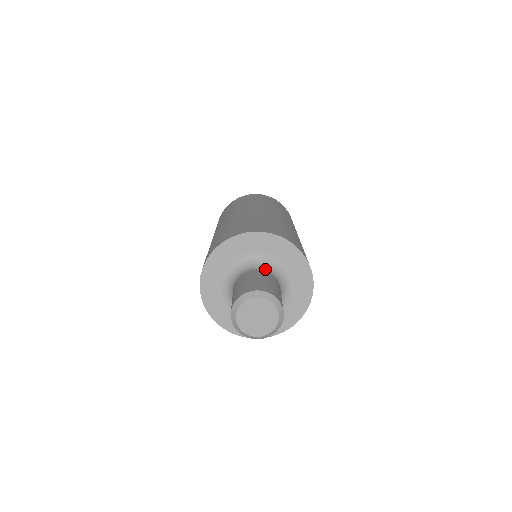
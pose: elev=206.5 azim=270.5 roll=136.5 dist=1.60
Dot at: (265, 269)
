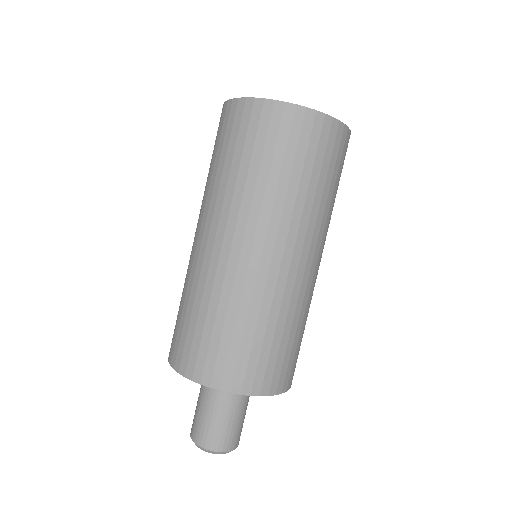
Dot at: occluded
